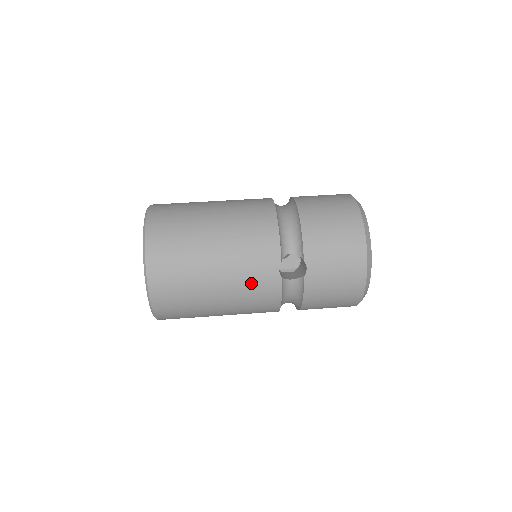
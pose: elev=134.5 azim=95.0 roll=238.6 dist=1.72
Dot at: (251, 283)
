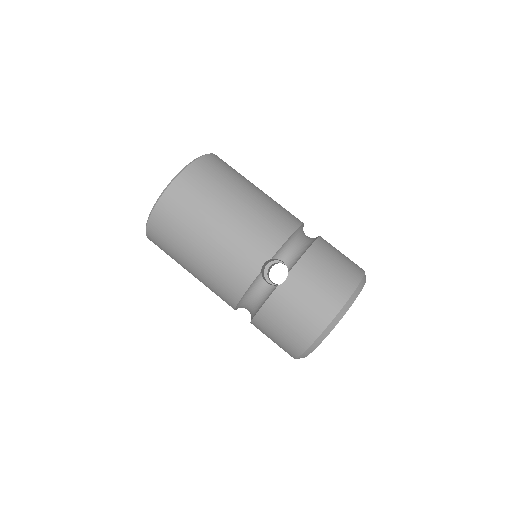
Dot at: (236, 255)
